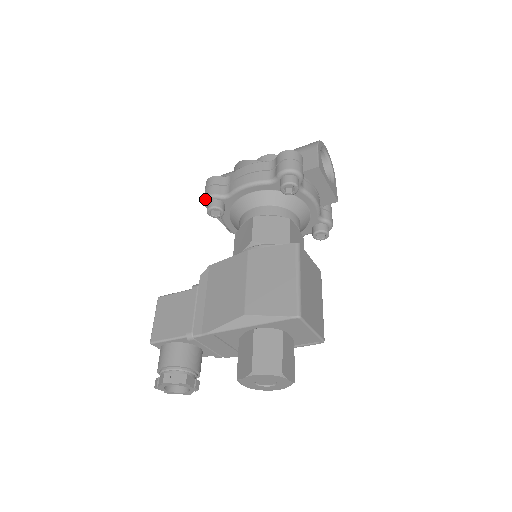
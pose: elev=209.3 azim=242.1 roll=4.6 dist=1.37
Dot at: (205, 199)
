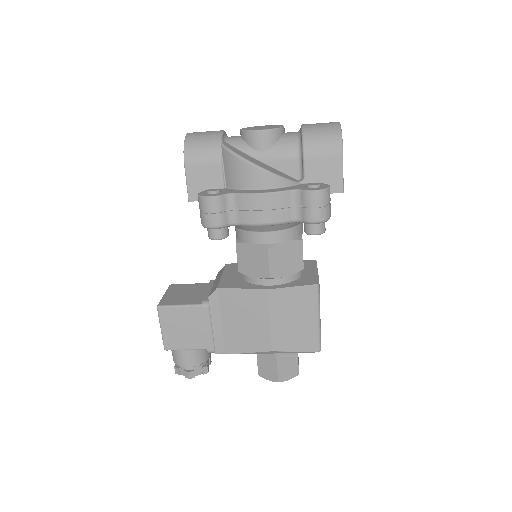
Dot at: (207, 228)
